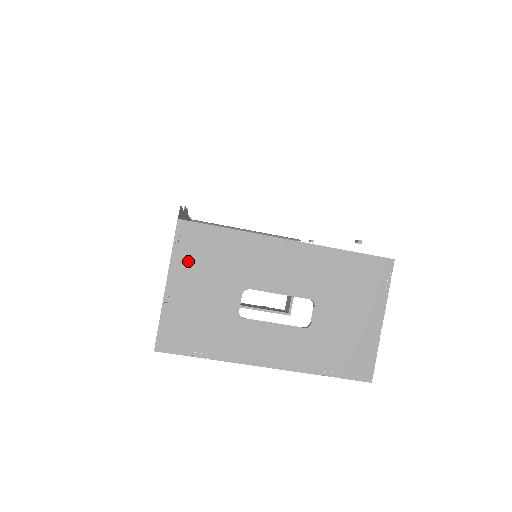
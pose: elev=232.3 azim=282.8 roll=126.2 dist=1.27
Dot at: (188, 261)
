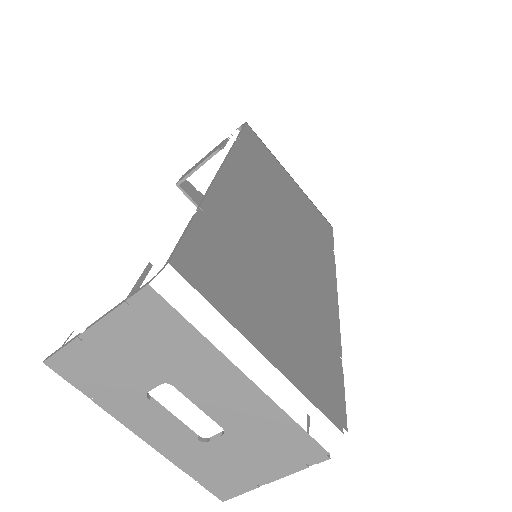
Dot at: (128, 326)
